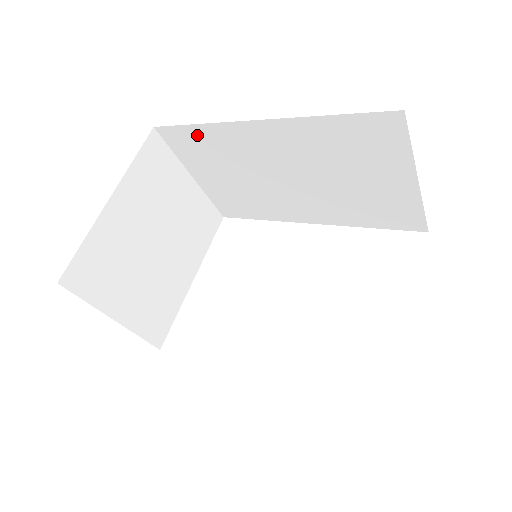
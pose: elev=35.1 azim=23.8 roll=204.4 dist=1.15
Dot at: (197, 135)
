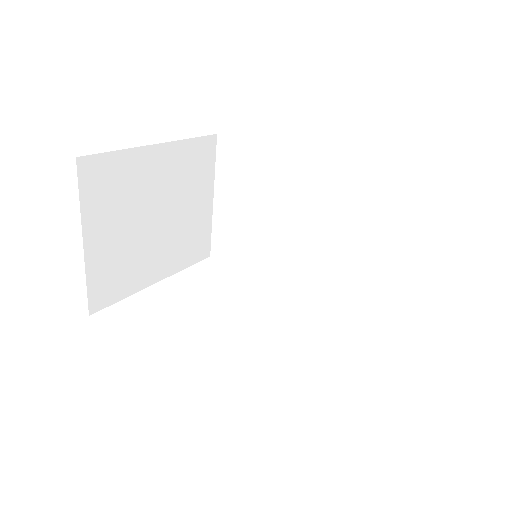
Dot at: (251, 155)
